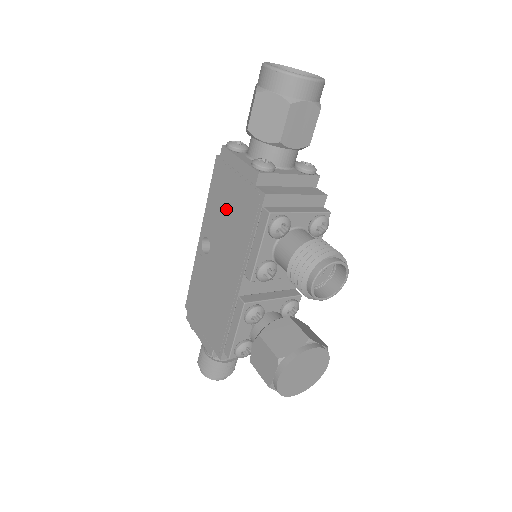
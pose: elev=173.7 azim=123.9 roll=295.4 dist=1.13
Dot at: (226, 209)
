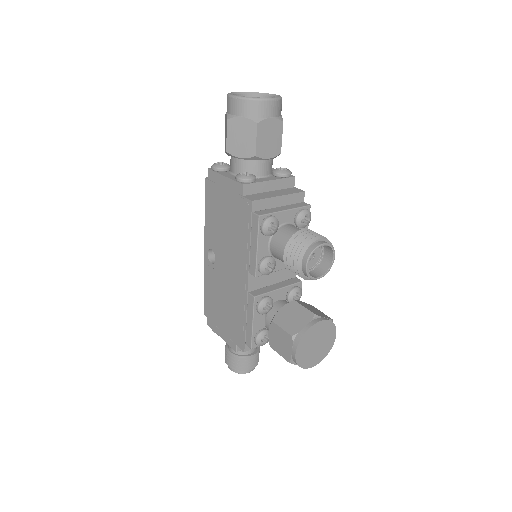
Dot at: (222, 221)
